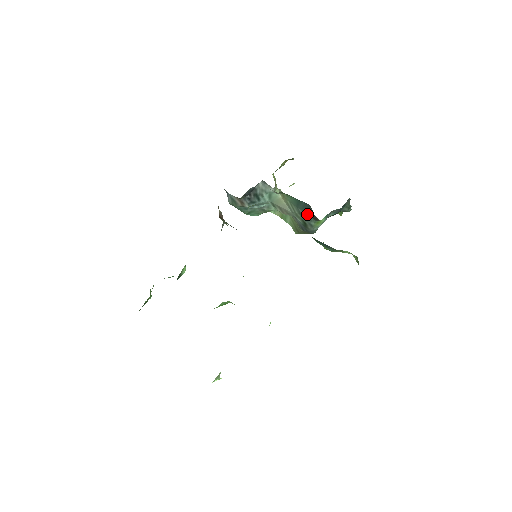
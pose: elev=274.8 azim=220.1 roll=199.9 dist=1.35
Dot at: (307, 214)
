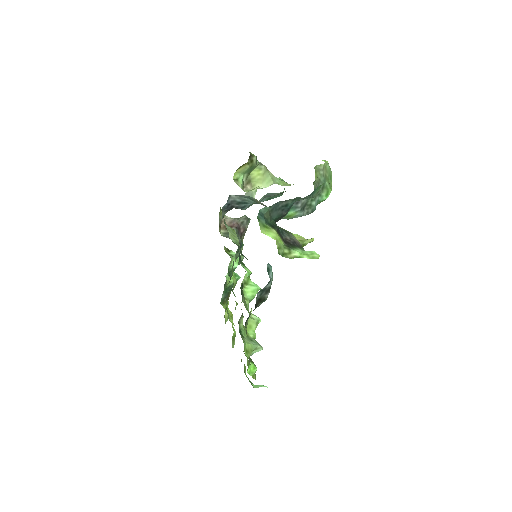
Dot at: occluded
